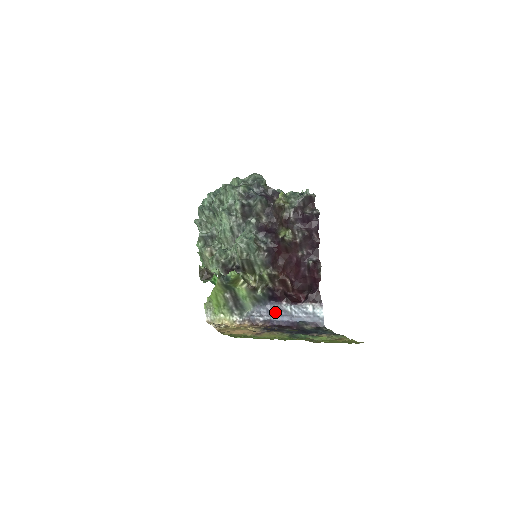
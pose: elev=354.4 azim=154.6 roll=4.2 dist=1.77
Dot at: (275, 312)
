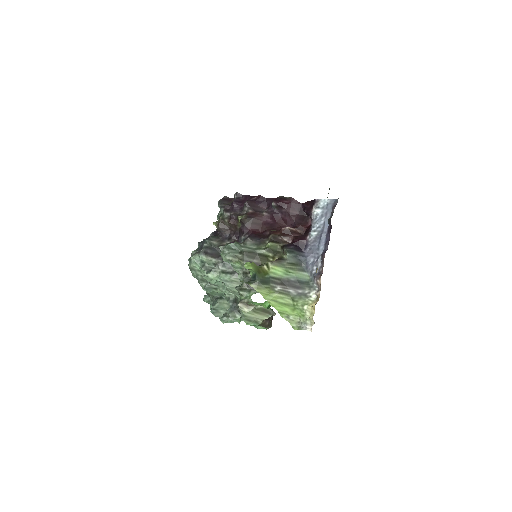
Dot at: (315, 249)
